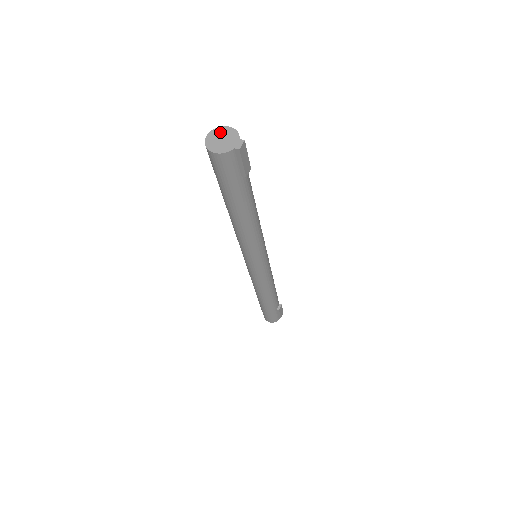
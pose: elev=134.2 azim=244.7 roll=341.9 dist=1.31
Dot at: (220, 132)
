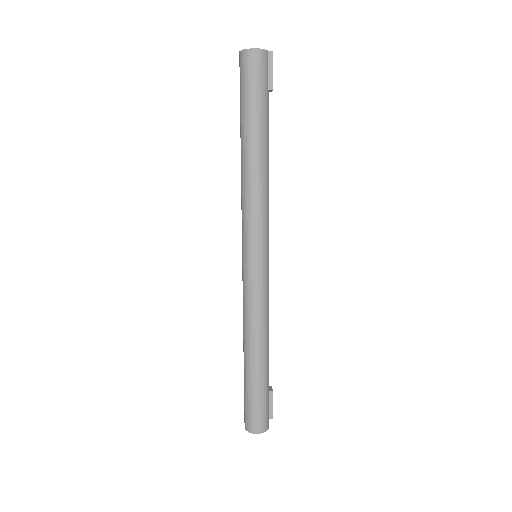
Dot at: occluded
